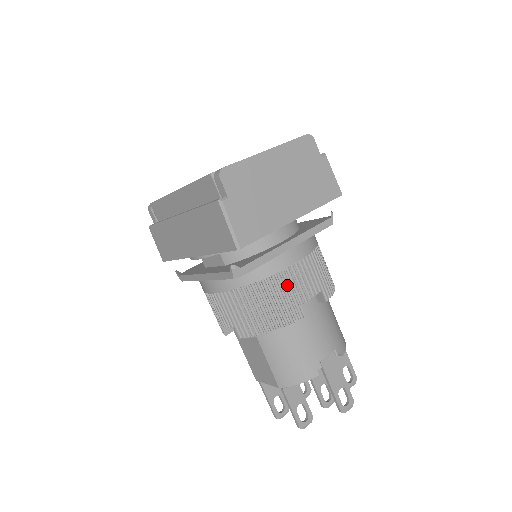
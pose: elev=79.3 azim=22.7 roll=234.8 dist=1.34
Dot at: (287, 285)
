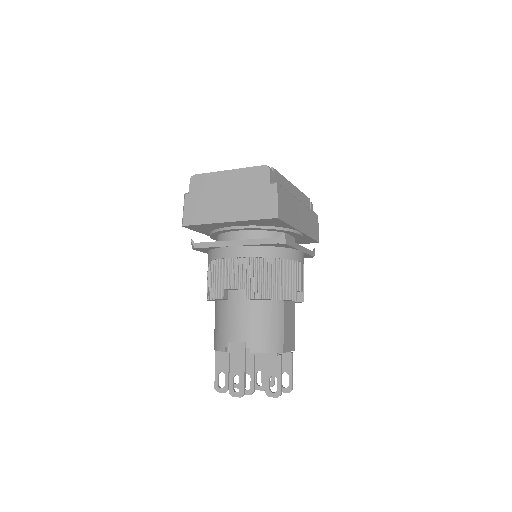
Dot at: (223, 271)
